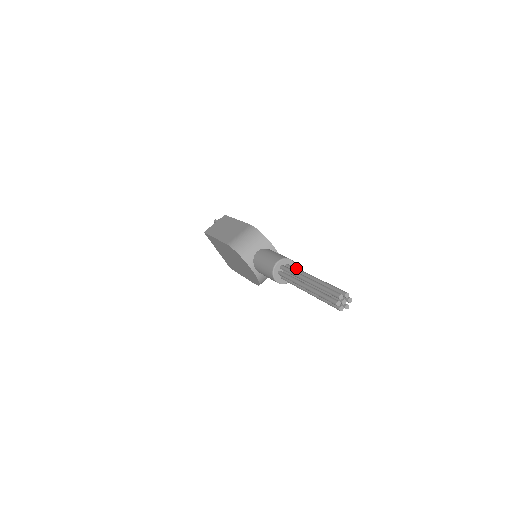
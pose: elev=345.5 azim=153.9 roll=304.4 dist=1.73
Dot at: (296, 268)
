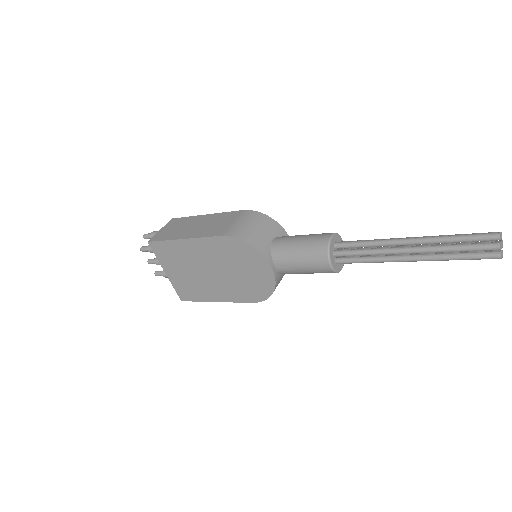
Dot at: occluded
